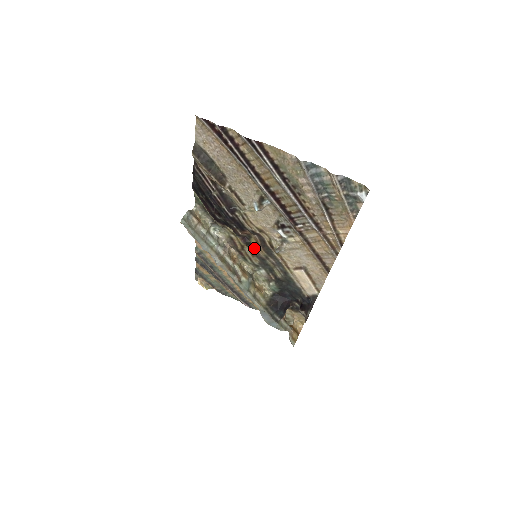
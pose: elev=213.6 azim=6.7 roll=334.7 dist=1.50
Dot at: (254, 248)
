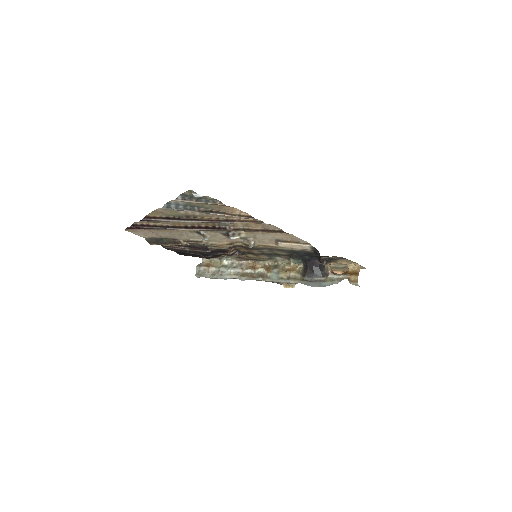
Dot at: (250, 253)
